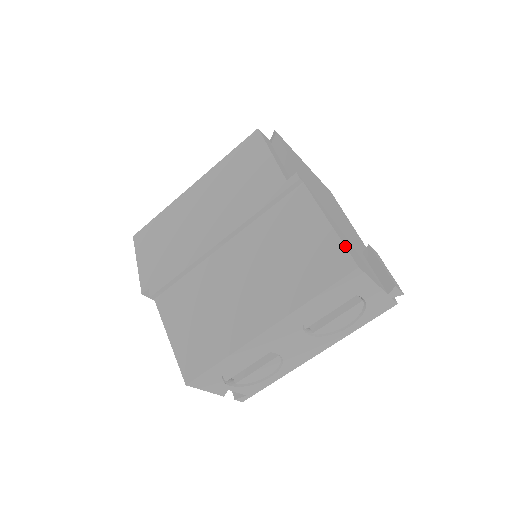
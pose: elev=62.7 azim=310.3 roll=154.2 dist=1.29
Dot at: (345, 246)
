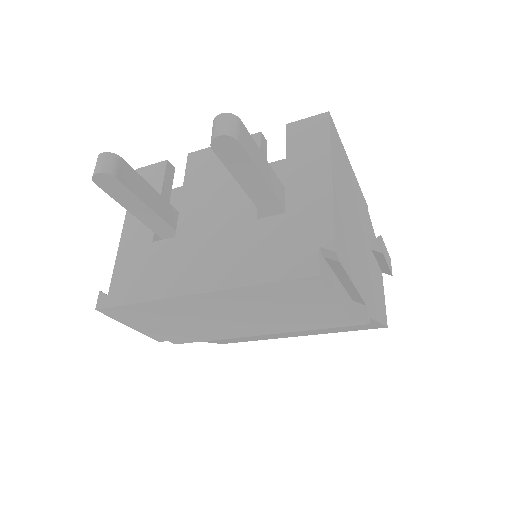
Dot at: (384, 325)
